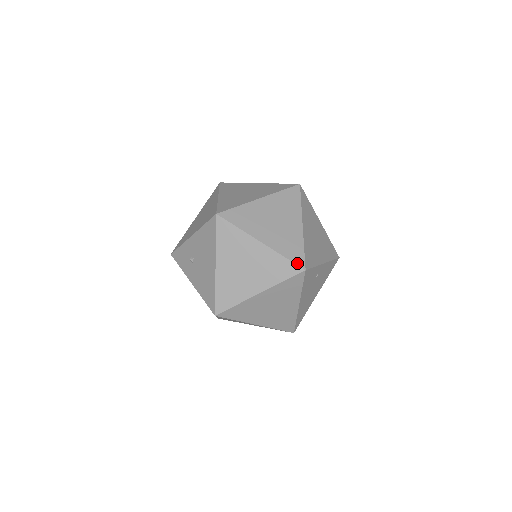
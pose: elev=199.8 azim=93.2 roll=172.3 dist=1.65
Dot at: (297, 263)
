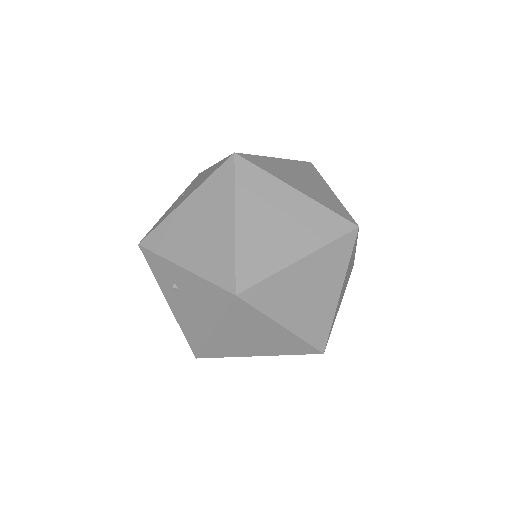
Dot at: (318, 347)
